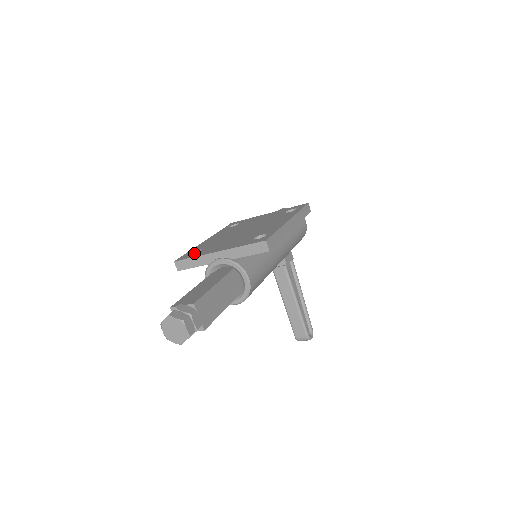
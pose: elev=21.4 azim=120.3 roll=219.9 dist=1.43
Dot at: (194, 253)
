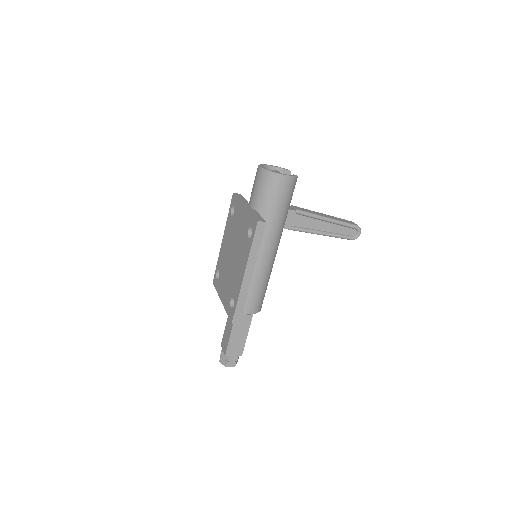
Dot at: occluded
